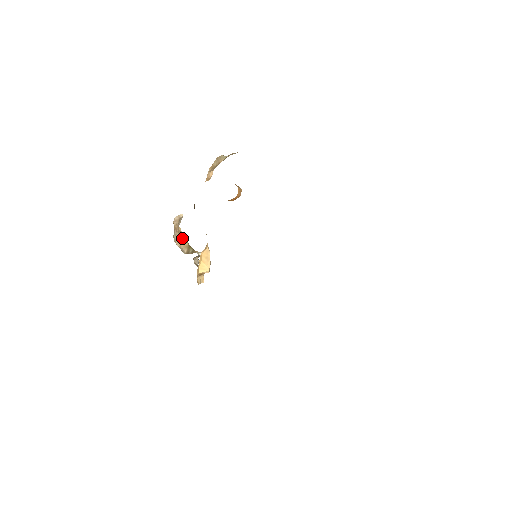
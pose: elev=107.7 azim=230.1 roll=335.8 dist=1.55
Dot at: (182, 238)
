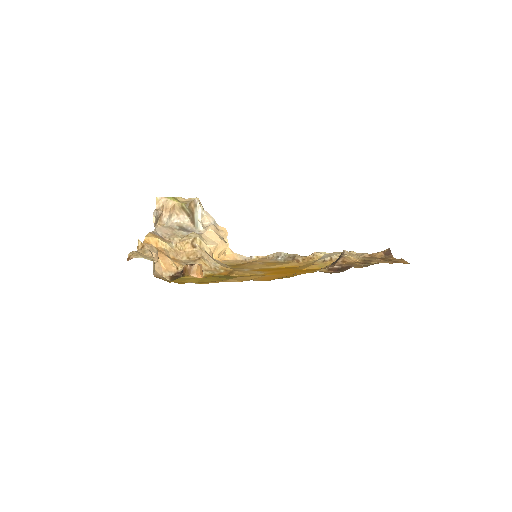
Dot at: (169, 207)
